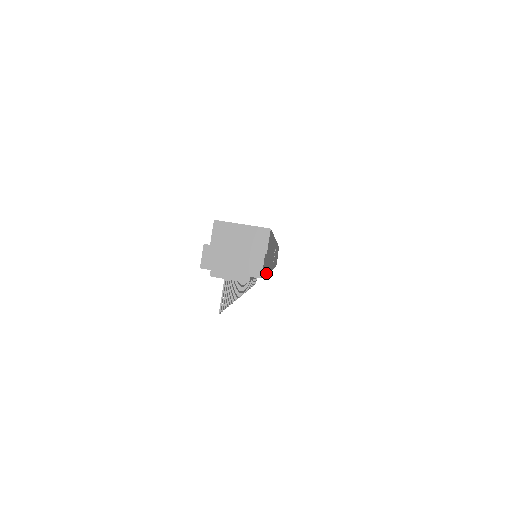
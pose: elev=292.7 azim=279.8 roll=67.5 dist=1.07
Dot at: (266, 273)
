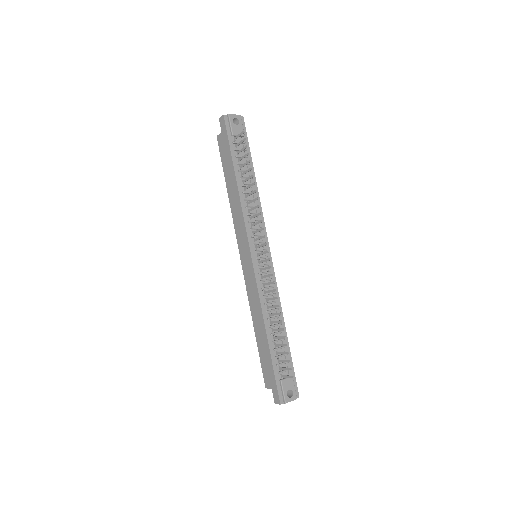
Dot at: (251, 159)
